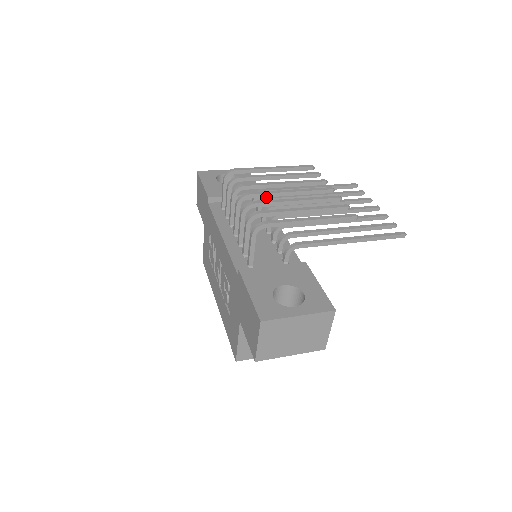
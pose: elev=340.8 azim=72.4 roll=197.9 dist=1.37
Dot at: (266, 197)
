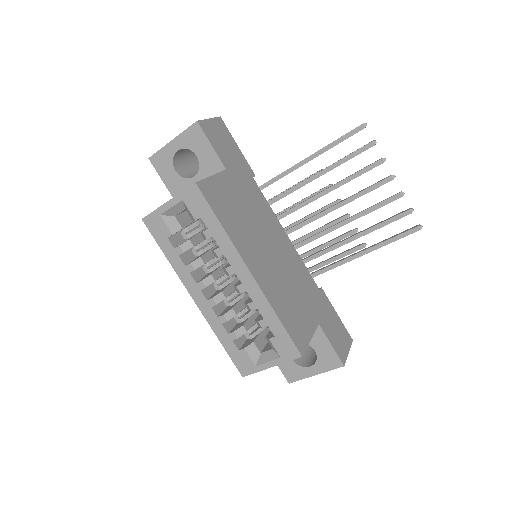
Dot at: (304, 262)
